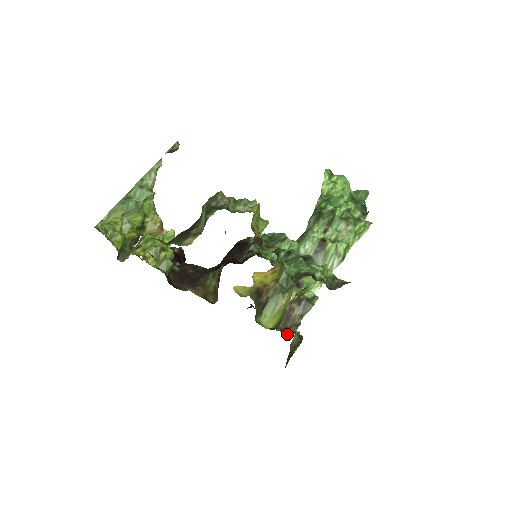
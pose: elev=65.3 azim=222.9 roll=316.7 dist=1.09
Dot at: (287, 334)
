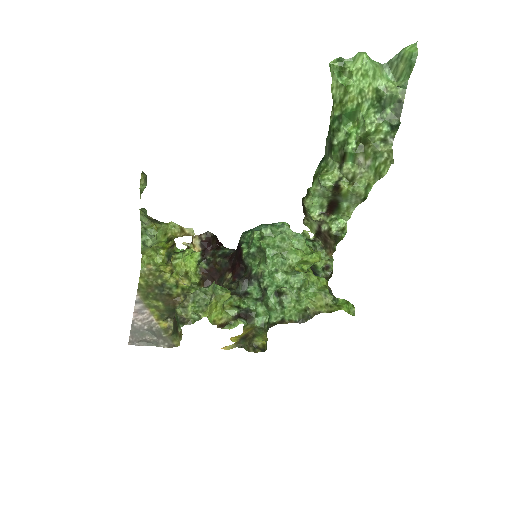
Dot at: (327, 254)
